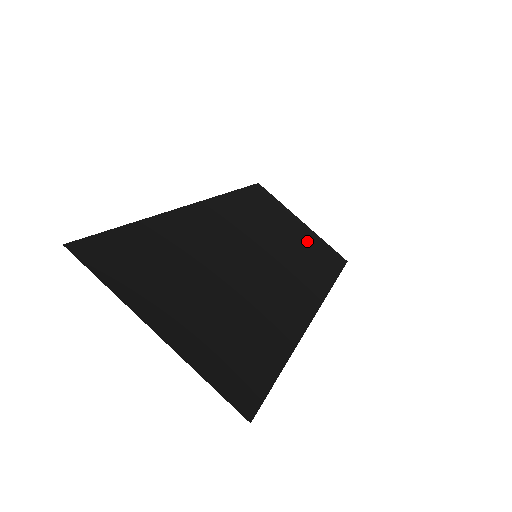
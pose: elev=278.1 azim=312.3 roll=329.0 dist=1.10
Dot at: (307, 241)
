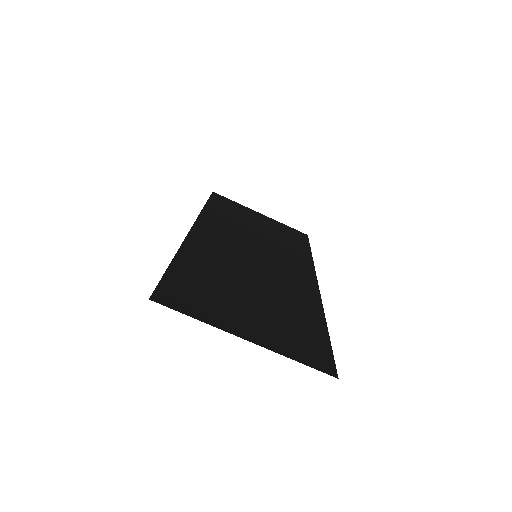
Dot at: (275, 229)
